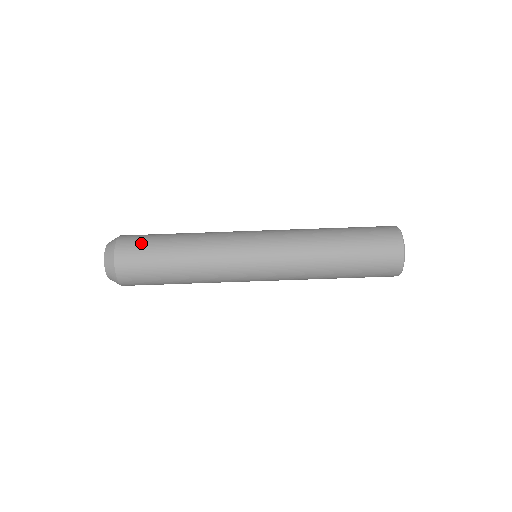
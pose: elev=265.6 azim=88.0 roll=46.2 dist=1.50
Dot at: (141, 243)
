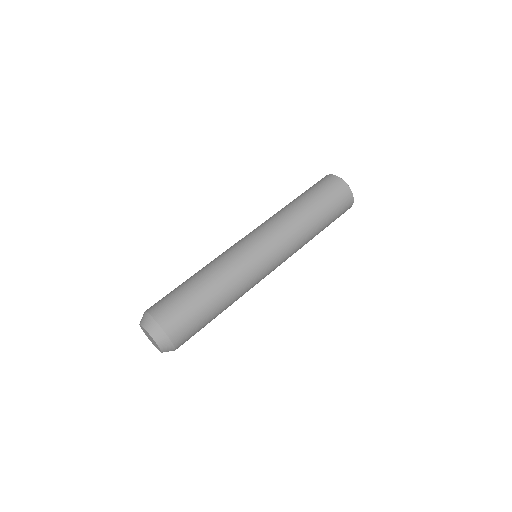
Dot at: occluded
